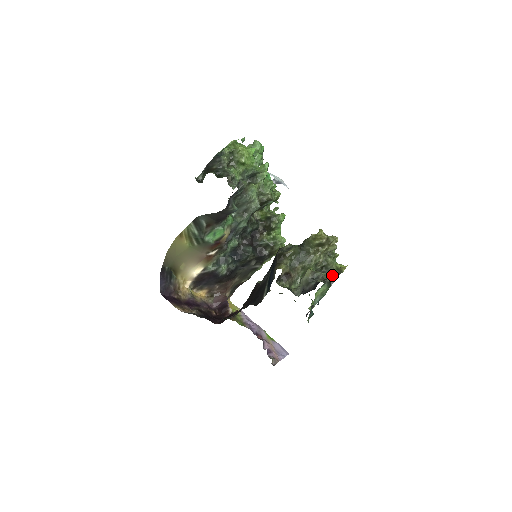
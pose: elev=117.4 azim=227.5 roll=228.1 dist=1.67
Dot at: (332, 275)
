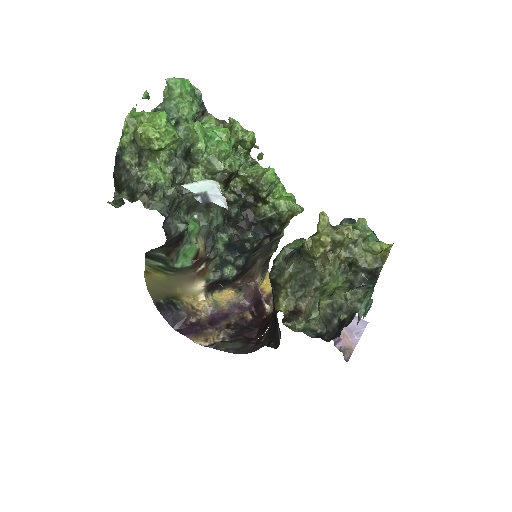
Dot at: (364, 290)
